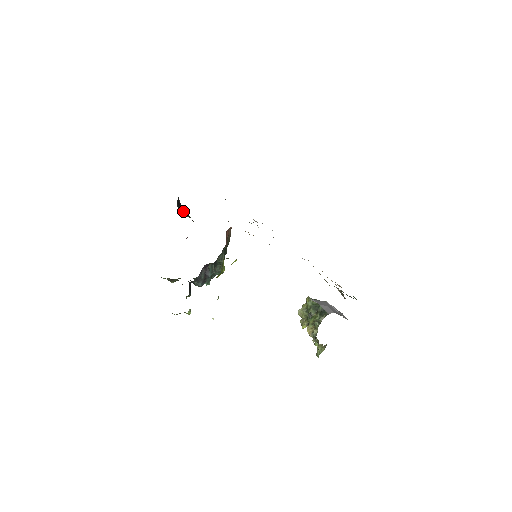
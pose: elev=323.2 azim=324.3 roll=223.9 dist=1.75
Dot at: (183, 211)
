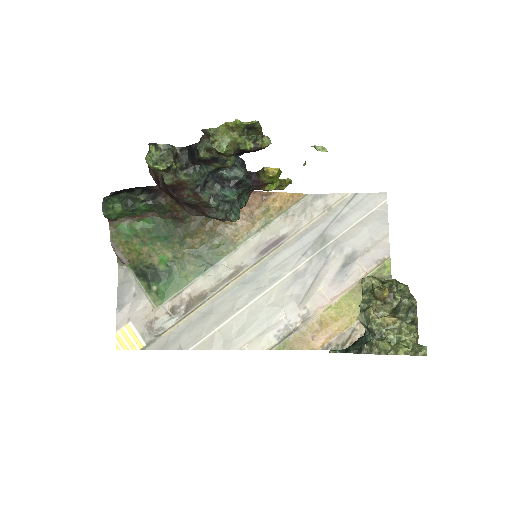
Dot at: (139, 188)
